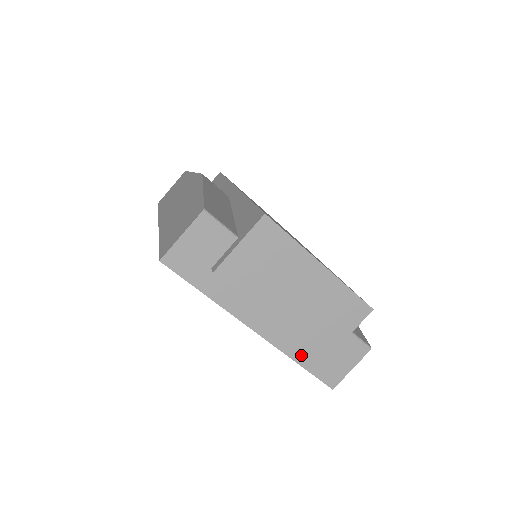
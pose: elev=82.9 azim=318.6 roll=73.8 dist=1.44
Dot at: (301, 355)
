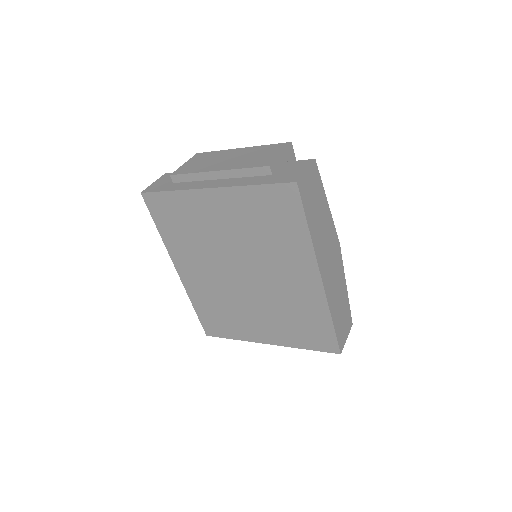
Dot at: (254, 182)
